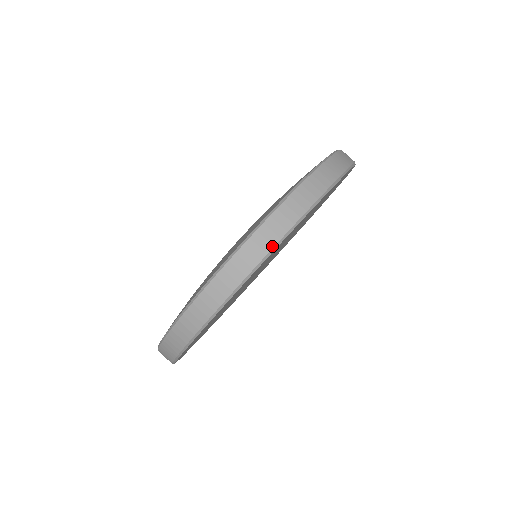
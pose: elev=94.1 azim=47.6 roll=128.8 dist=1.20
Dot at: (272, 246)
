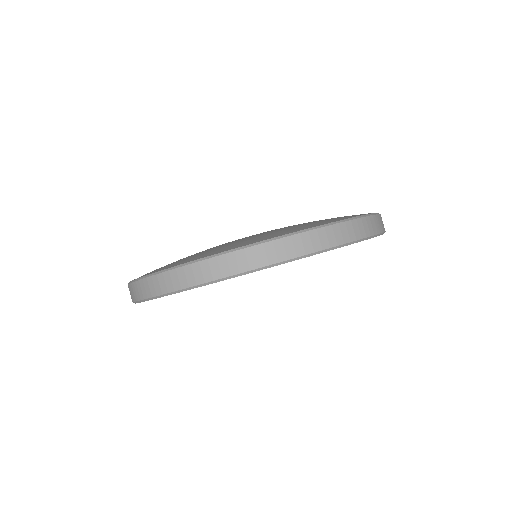
Dot at: (321, 249)
